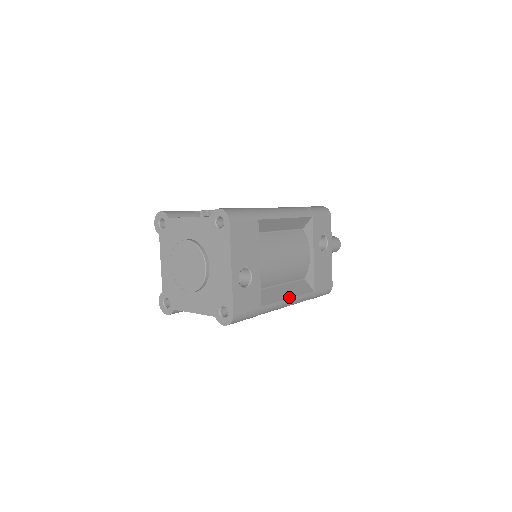
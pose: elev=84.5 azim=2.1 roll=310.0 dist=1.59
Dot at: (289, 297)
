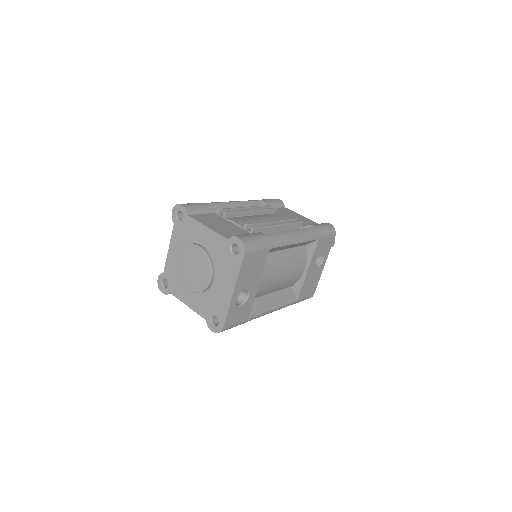
Dot at: (274, 307)
